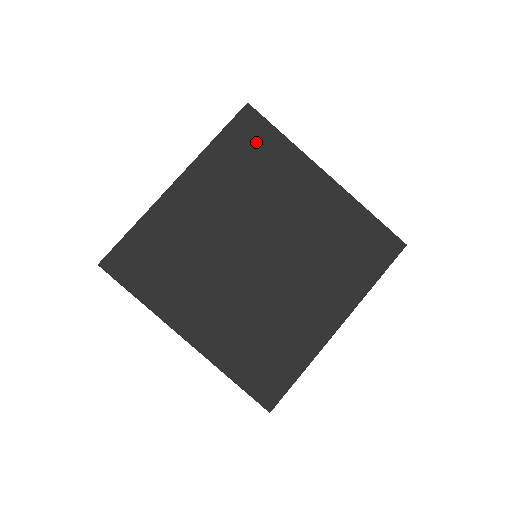
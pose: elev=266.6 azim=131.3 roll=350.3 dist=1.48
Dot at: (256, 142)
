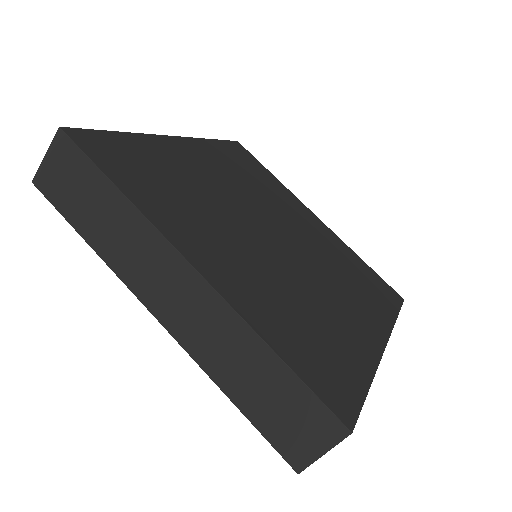
Dot at: (250, 164)
